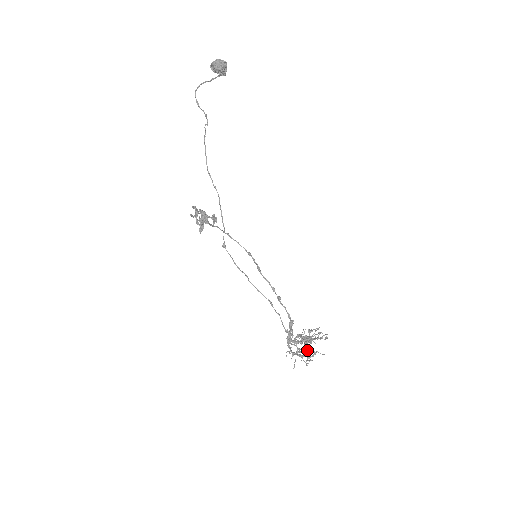
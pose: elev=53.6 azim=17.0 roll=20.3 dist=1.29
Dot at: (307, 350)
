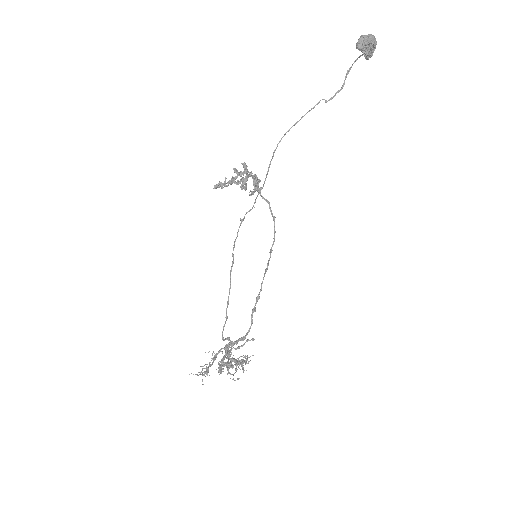
Dot at: (223, 369)
